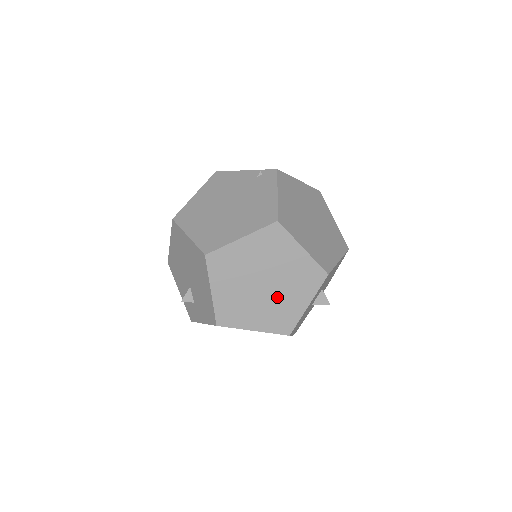
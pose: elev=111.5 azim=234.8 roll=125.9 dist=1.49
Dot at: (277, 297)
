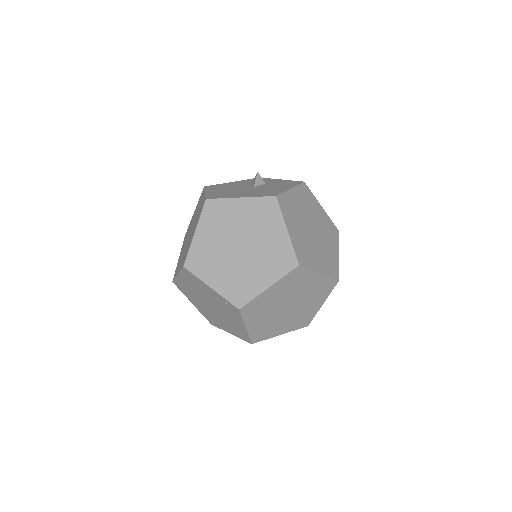
Dot at: occluded
